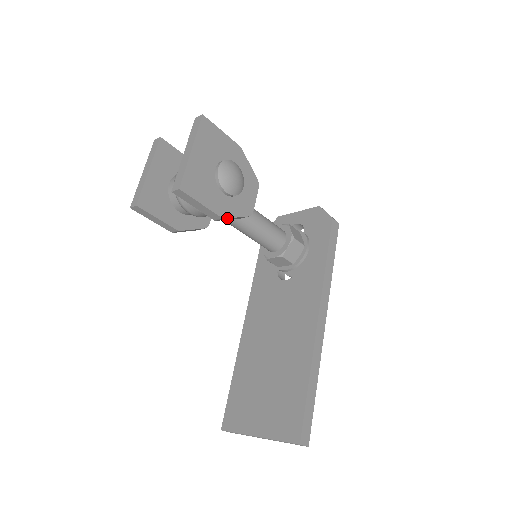
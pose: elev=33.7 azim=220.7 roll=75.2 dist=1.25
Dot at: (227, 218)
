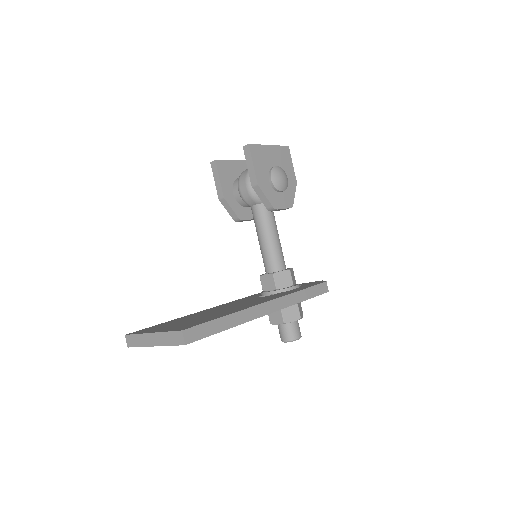
Dot at: (260, 189)
